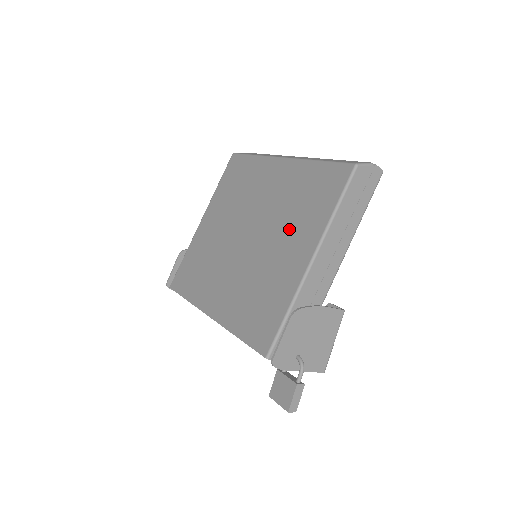
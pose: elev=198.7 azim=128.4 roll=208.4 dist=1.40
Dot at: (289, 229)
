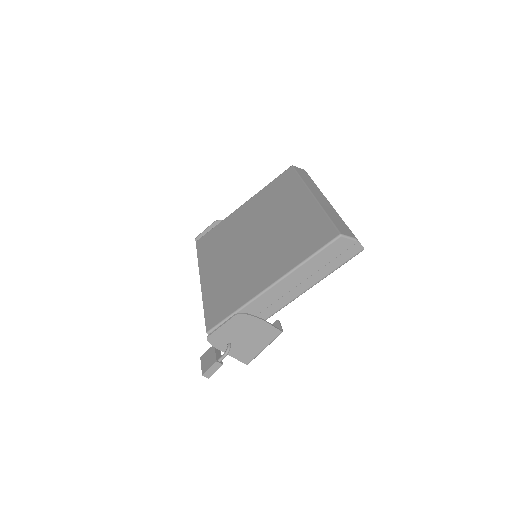
Dot at: (277, 253)
